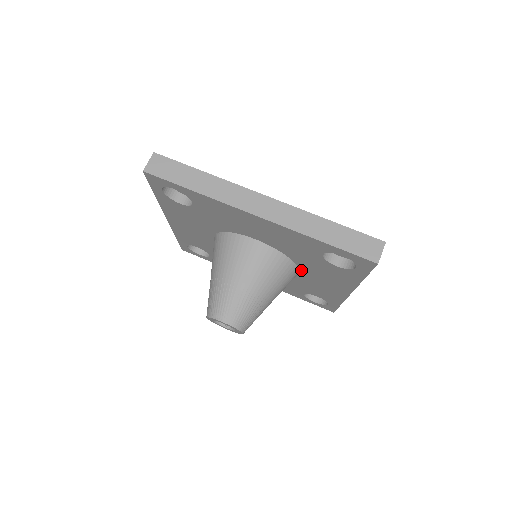
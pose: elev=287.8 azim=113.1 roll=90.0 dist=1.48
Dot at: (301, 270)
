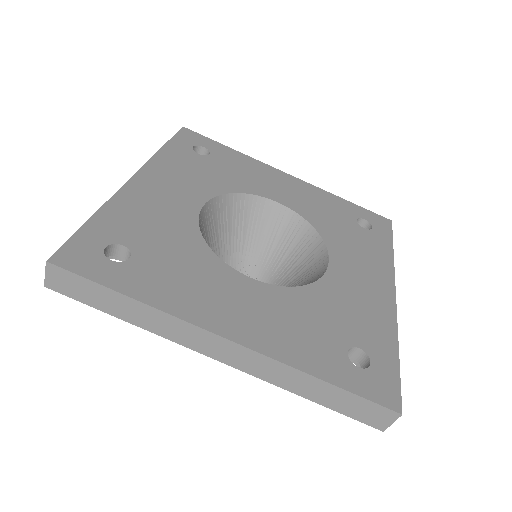
Dot at: occluded
